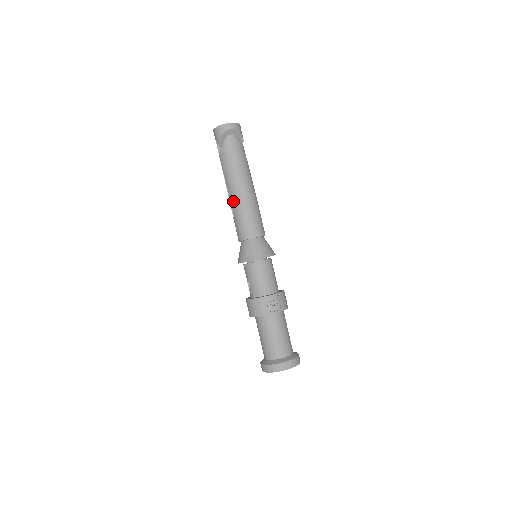
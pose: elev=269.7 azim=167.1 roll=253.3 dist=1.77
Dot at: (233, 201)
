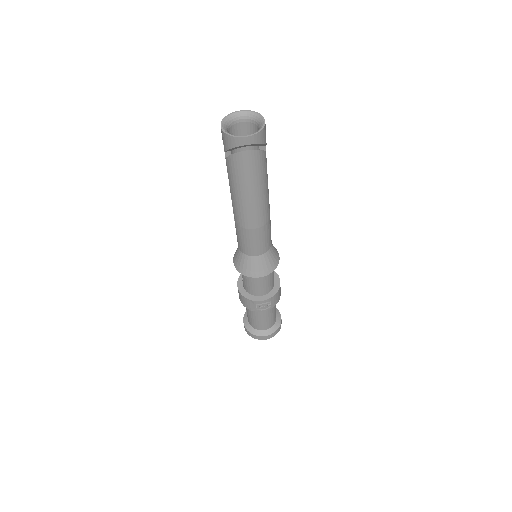
Dot at: (236, 217)
